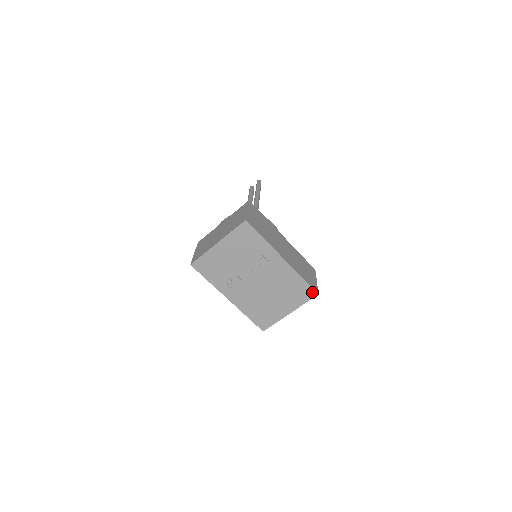
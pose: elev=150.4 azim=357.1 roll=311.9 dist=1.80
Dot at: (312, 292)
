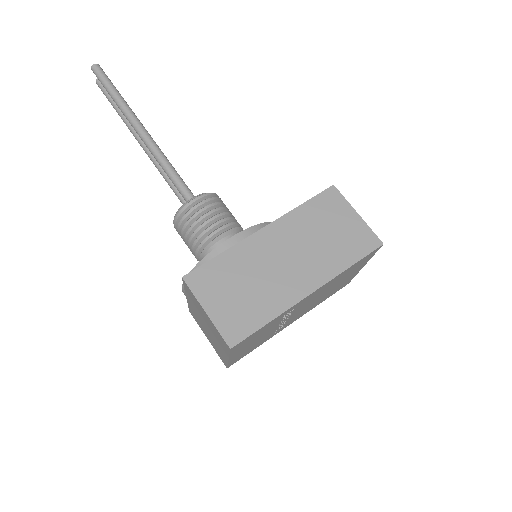
Dot at: (374, 251)
